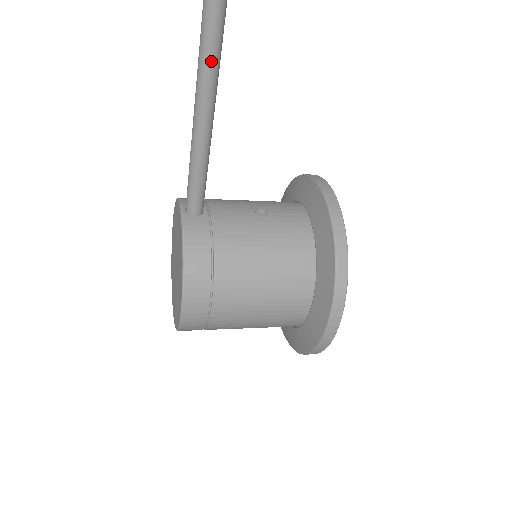
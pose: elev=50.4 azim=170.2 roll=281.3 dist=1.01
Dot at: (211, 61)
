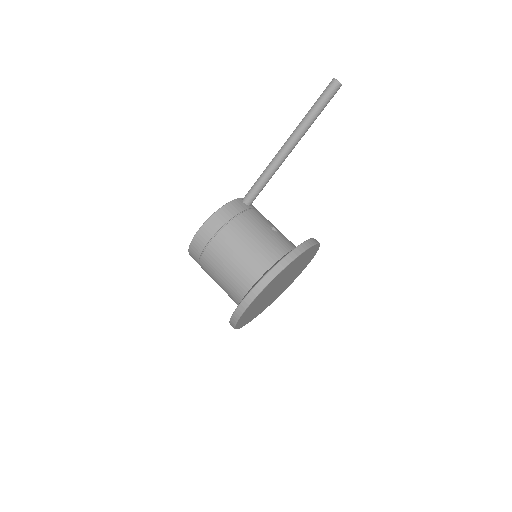
Dot at: (297, 133)
